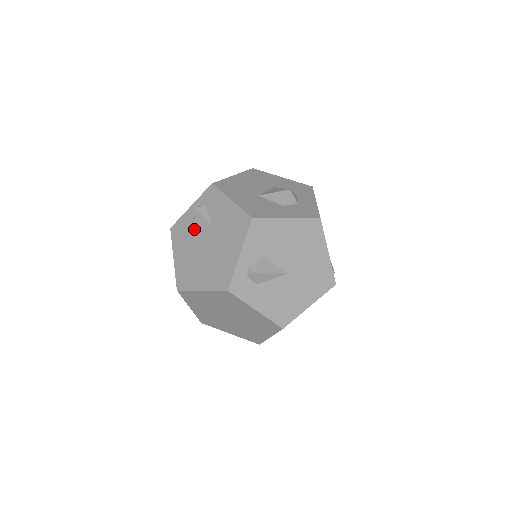
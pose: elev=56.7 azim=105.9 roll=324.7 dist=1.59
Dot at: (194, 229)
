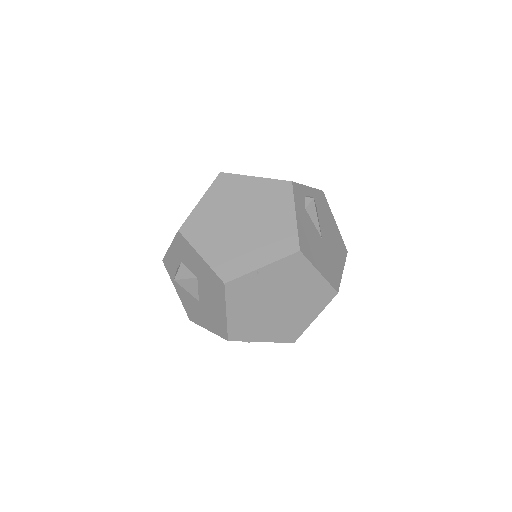
Dot at: occluded
